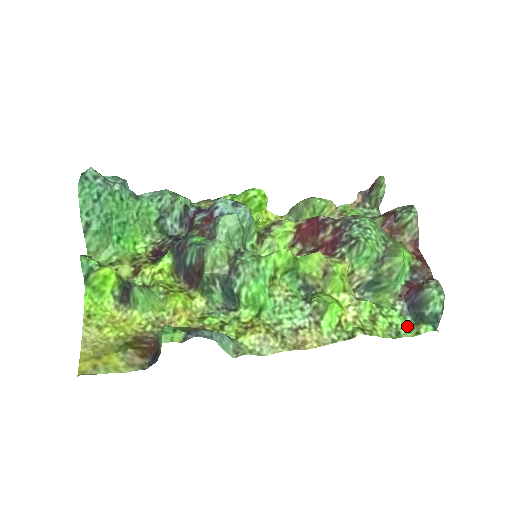
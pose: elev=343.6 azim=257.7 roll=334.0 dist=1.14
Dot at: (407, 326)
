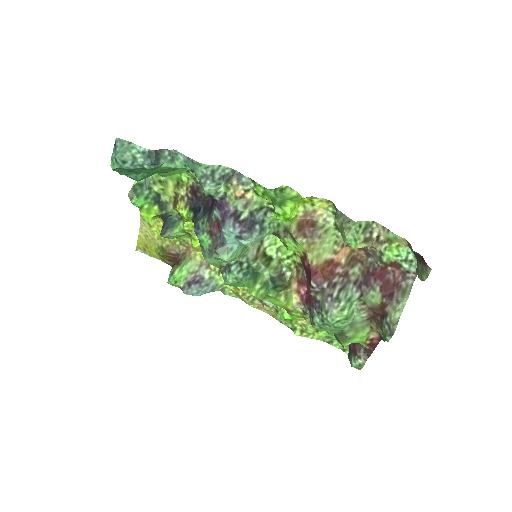
Dot at: occluded
